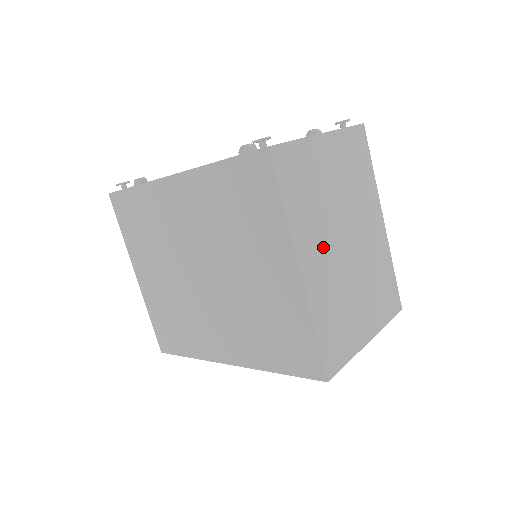
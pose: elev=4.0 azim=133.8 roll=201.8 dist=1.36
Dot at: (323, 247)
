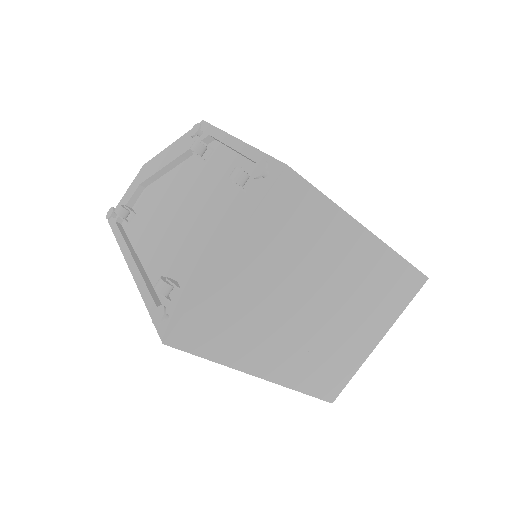
Dot at: (281, 340)
